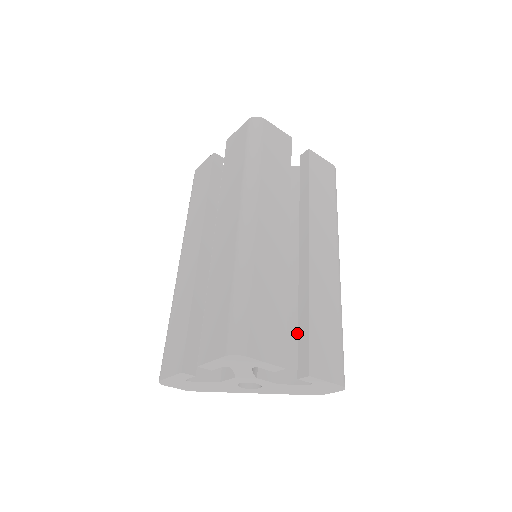
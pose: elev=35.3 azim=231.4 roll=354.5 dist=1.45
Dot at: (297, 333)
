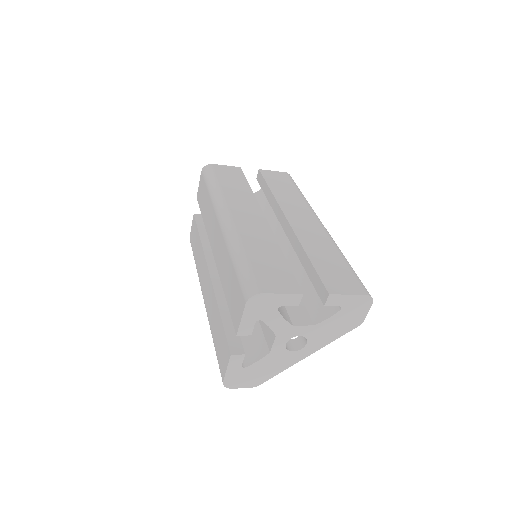
Dot at: occluded
